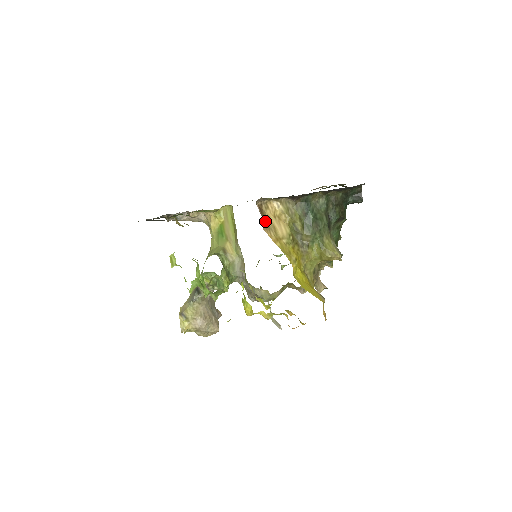
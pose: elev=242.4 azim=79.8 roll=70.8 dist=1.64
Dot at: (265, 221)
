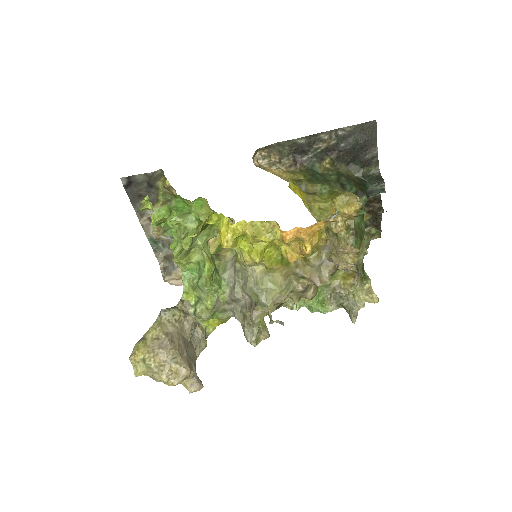
Dot at: occluded
